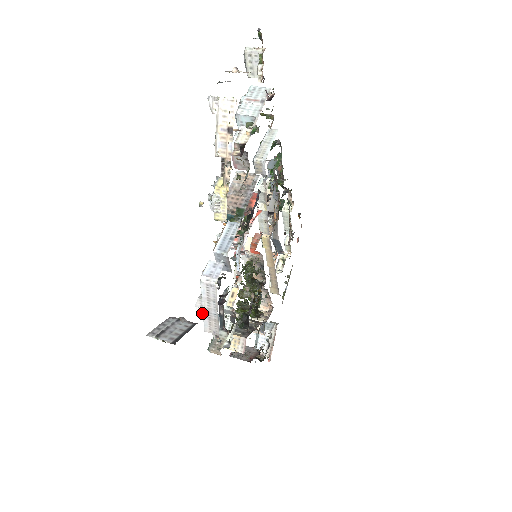
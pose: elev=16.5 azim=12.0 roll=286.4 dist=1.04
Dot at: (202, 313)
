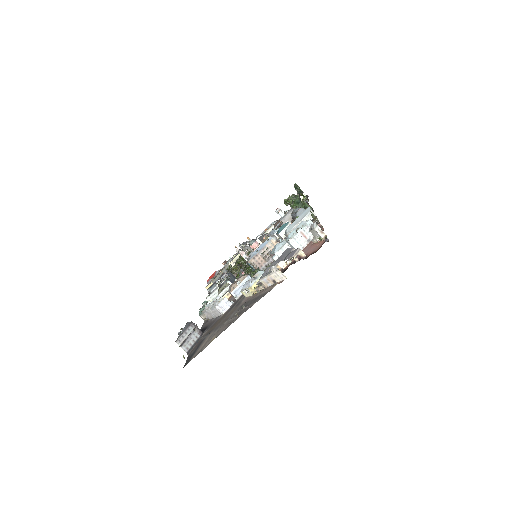
Dot at: (207, 310)
